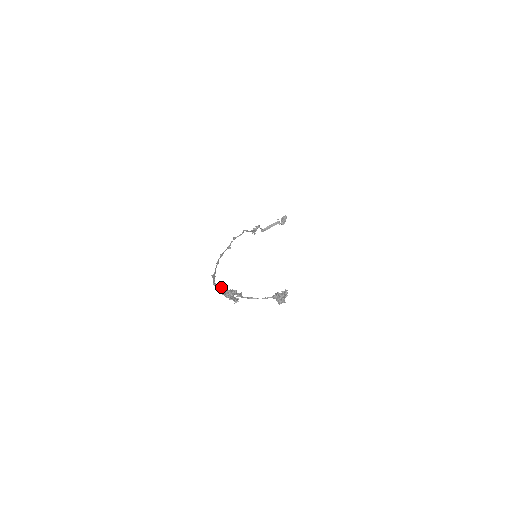
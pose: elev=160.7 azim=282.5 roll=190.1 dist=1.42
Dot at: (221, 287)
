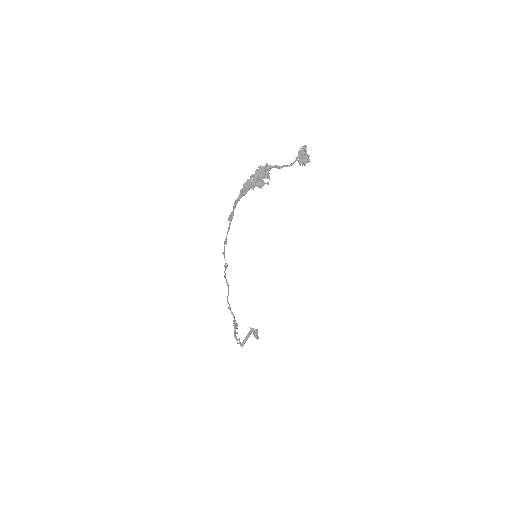
Dot at: (247, 184)
